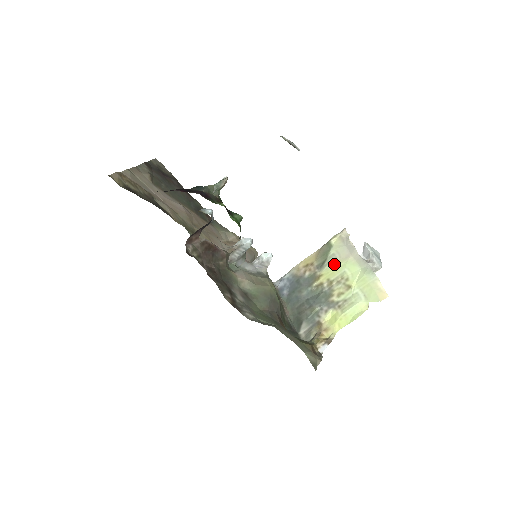
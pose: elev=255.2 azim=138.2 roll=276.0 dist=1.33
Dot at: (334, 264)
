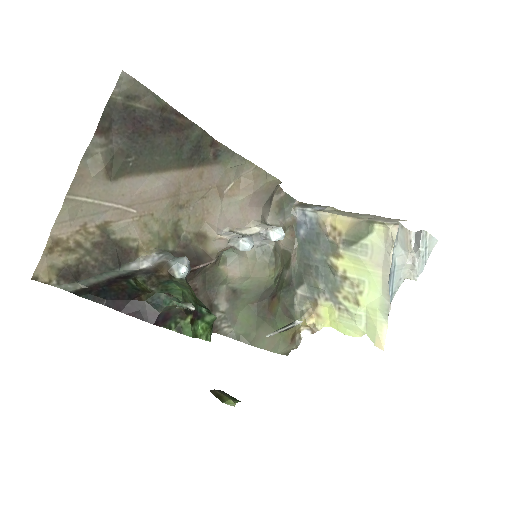
Dot at: (360, 260)
